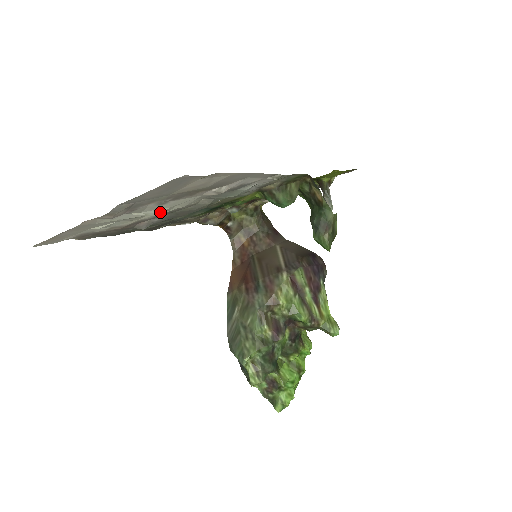
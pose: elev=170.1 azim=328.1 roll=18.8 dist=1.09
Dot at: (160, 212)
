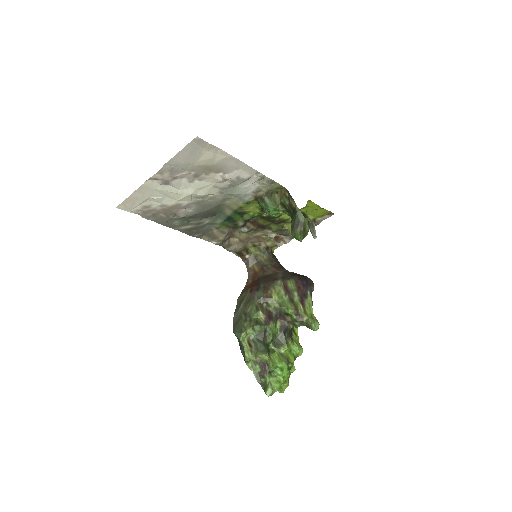
Dot at: (190, 192)
